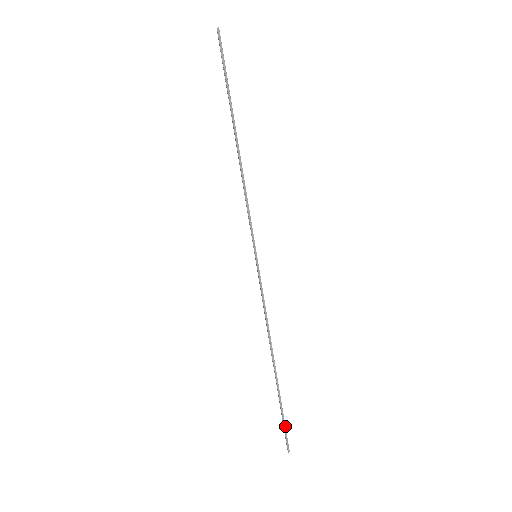
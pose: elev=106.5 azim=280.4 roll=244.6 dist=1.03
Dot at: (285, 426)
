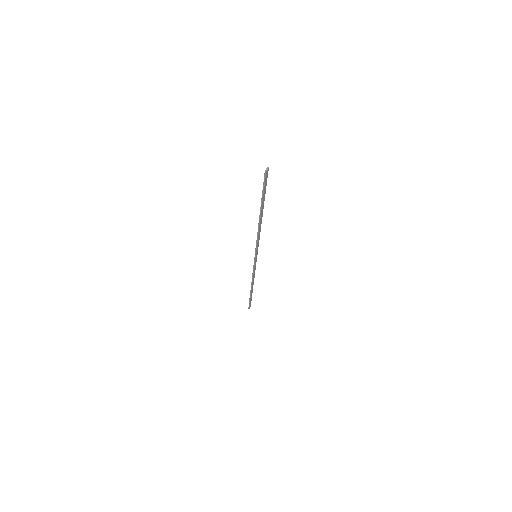
Dot at: occluded
